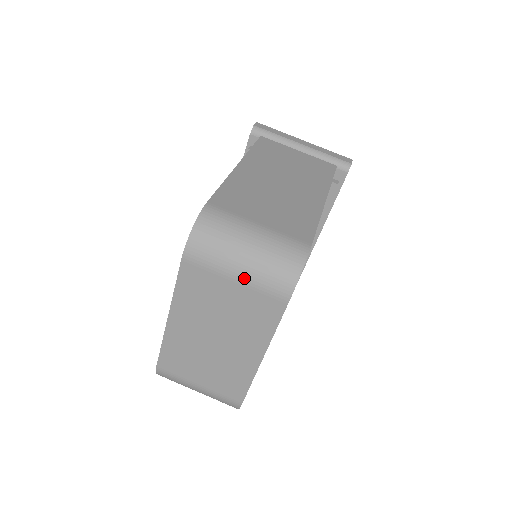
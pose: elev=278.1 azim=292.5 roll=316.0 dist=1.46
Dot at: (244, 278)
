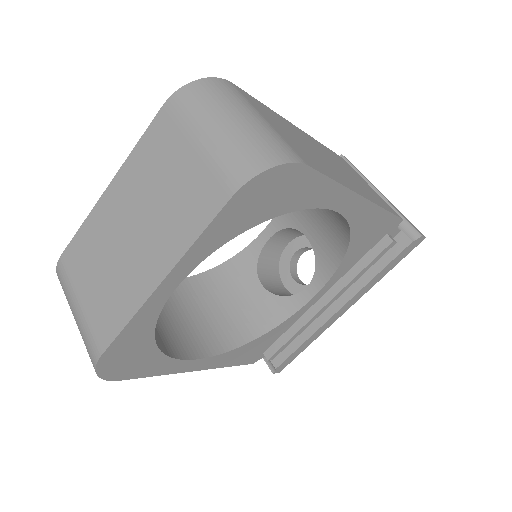
Dot at: (206, 146)
